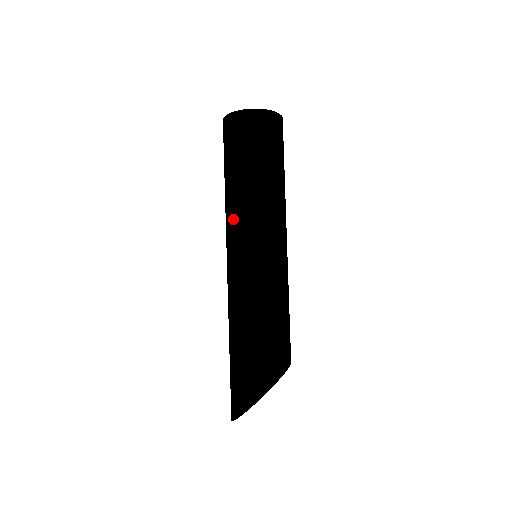
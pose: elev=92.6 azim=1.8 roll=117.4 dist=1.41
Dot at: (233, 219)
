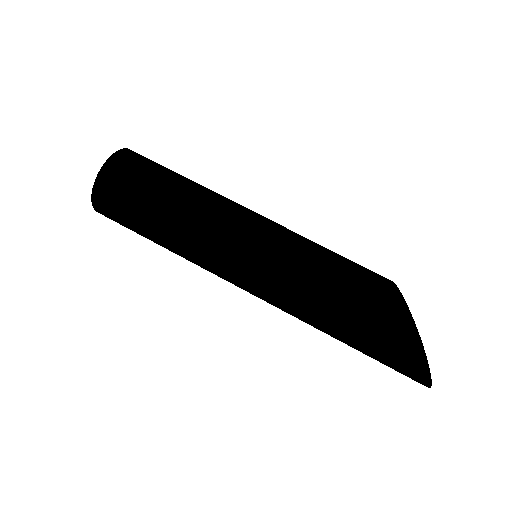
Dot at: (207, 241)
